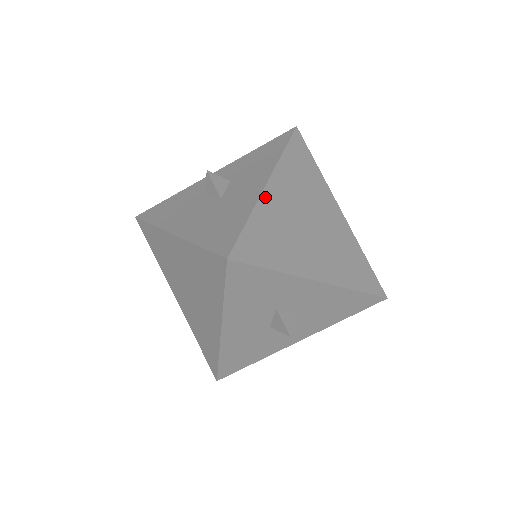
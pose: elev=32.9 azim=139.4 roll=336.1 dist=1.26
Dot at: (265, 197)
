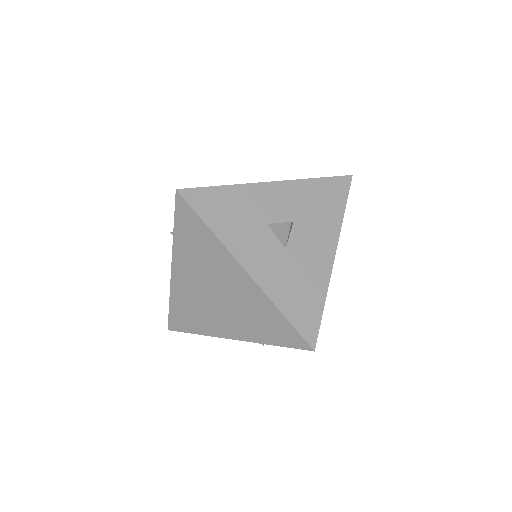
Dot at: occluded
